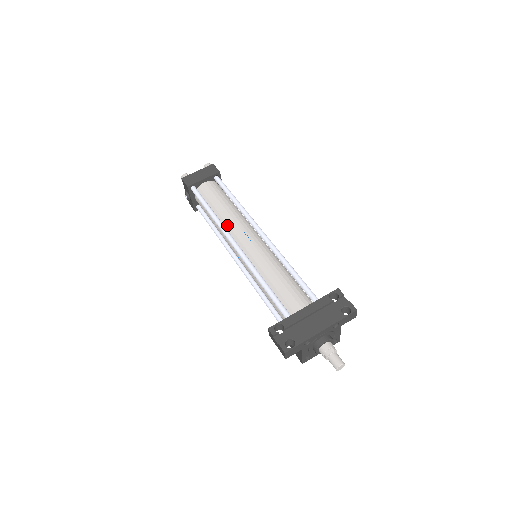
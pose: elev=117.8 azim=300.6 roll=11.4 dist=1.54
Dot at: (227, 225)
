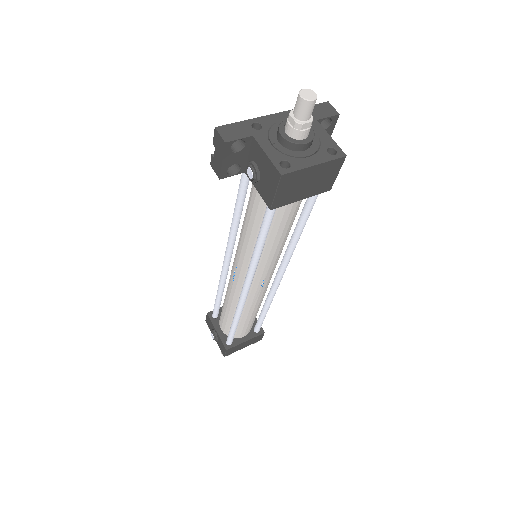
Dot at: occluded
